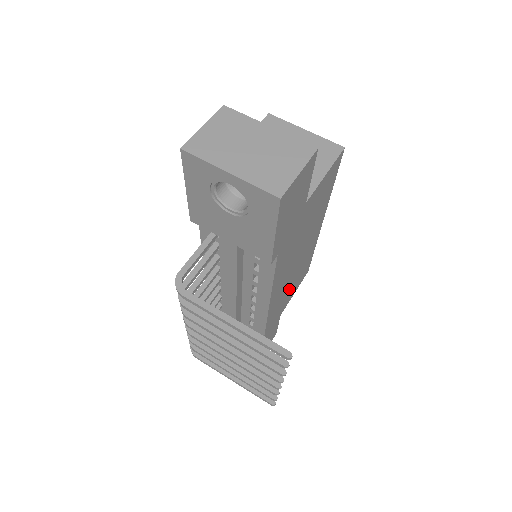
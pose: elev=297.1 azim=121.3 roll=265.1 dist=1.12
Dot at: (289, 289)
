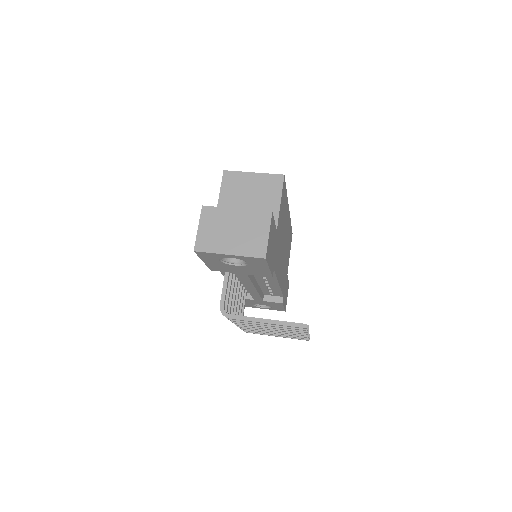
Dot at: (286, 260)
